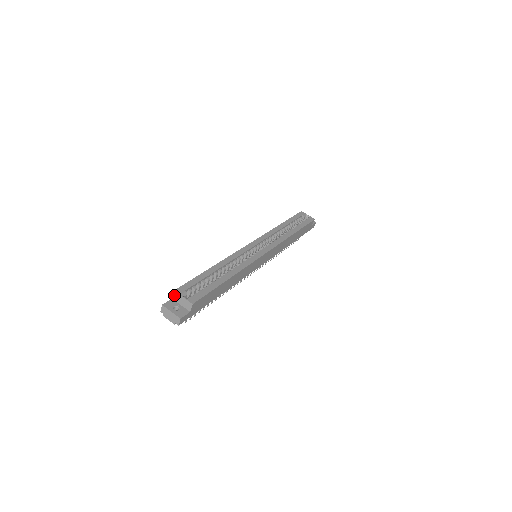
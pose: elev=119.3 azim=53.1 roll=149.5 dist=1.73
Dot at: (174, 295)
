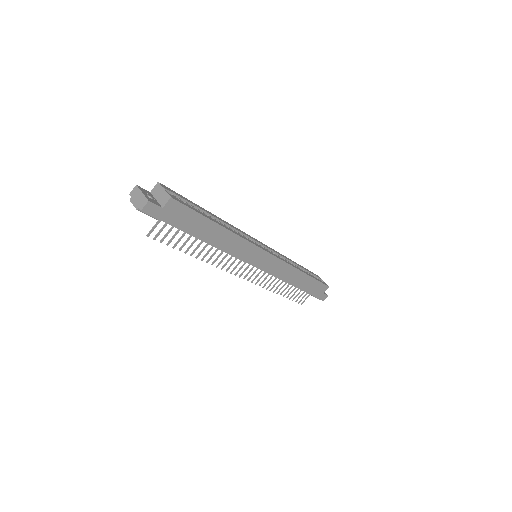
Dot at: (155, 187)
